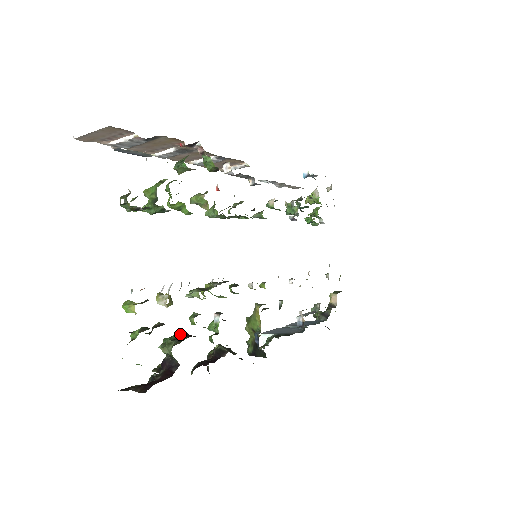
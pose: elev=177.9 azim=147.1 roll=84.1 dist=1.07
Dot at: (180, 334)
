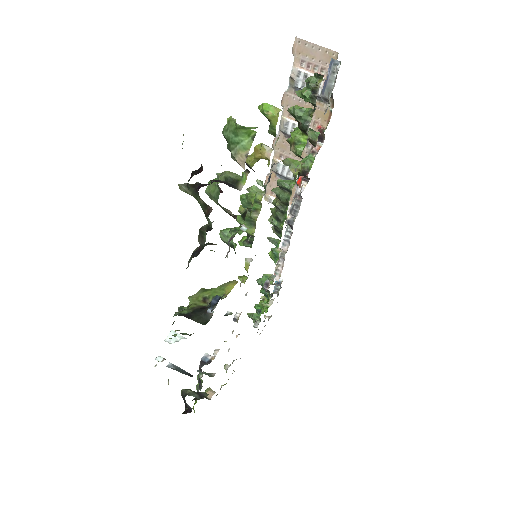
Dot at: occluded
